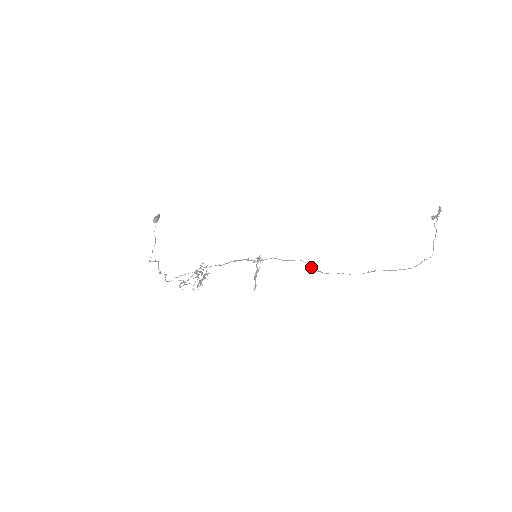
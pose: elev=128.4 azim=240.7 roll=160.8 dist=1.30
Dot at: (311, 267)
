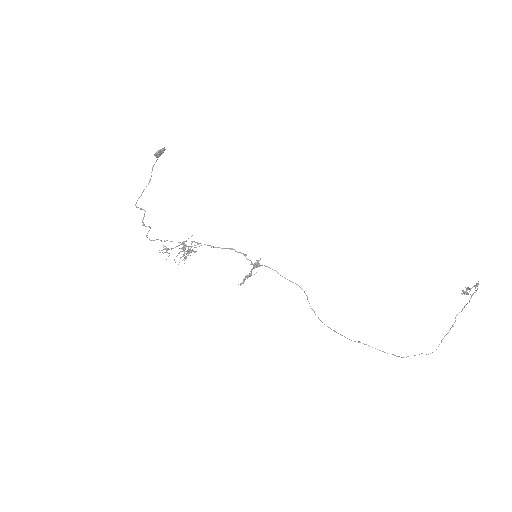
Dot at: (307, 298)
